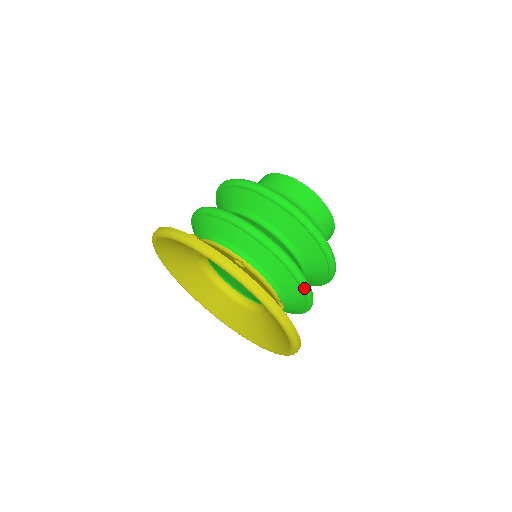
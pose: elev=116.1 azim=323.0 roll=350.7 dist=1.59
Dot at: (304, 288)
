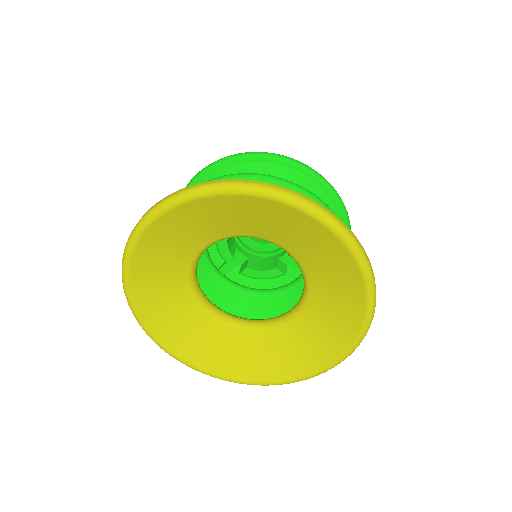
Dot at: occluded
